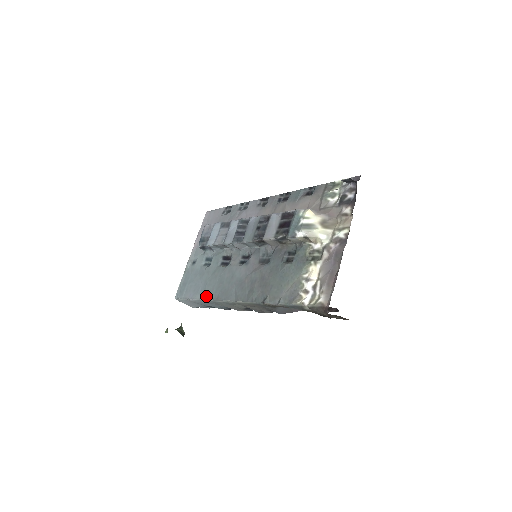
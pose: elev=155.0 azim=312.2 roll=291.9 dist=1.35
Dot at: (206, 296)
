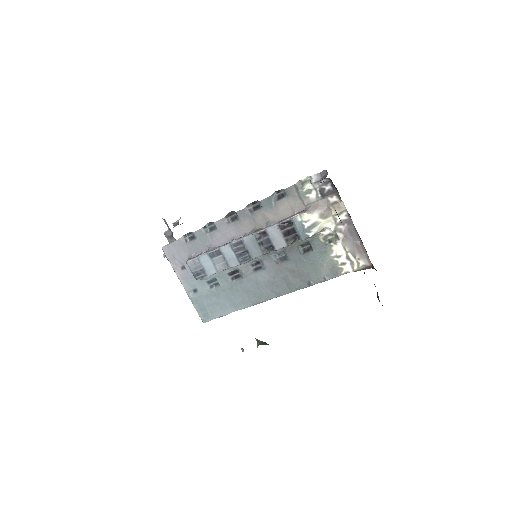
Dot at: (241, 307)
